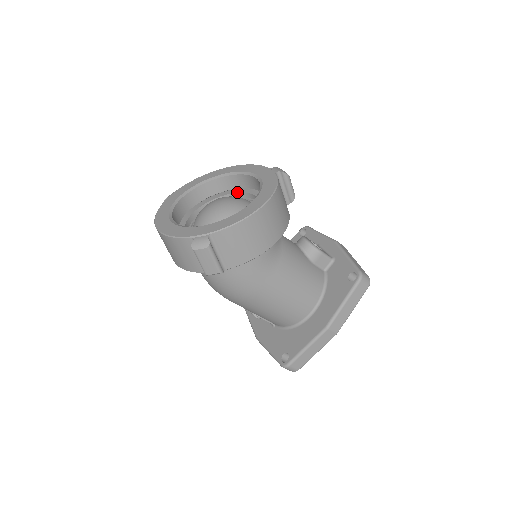
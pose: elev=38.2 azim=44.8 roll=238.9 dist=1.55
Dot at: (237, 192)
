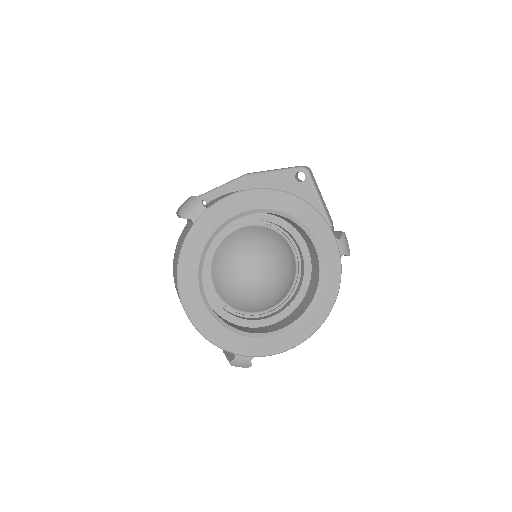
Dot at: (279, 225)
